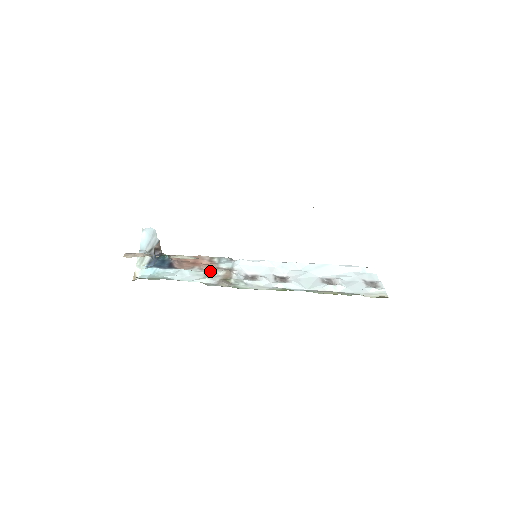
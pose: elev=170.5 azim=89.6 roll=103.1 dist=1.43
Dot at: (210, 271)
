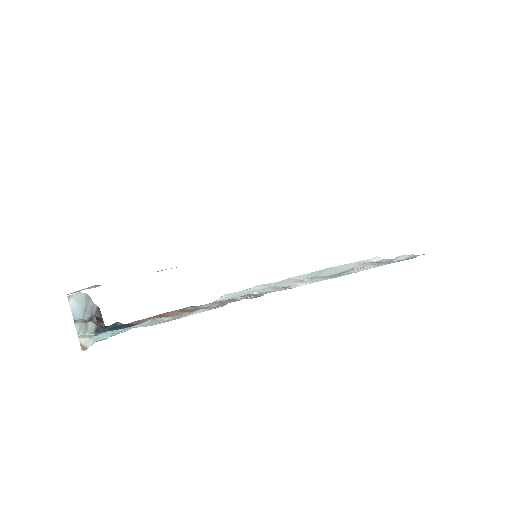
Dot at: occluded
